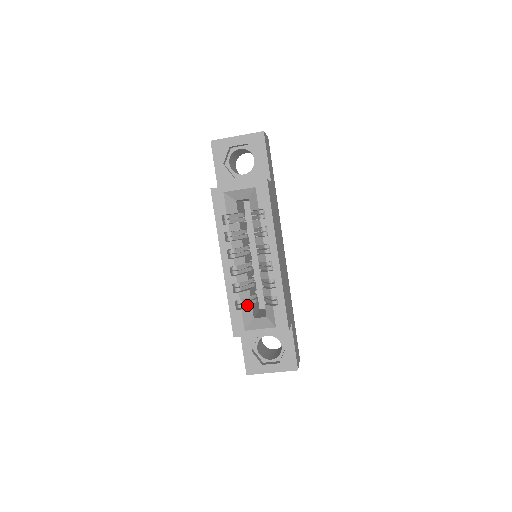
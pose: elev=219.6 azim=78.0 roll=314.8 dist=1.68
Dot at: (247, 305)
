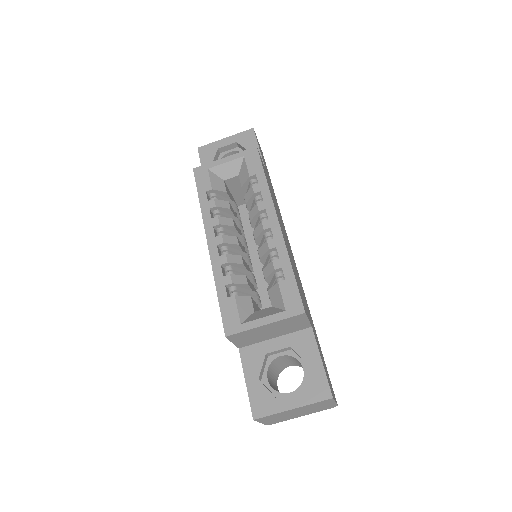
Dot at: occluded
